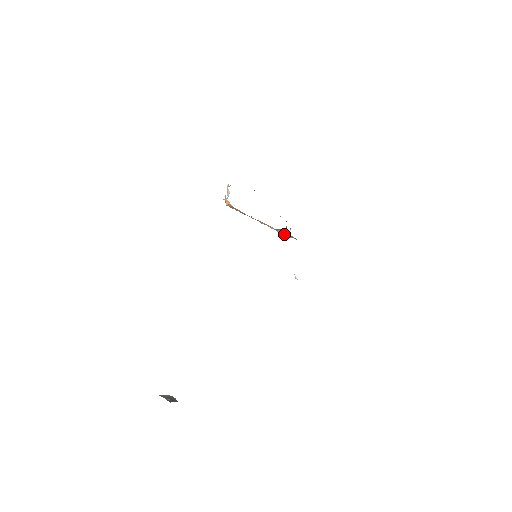
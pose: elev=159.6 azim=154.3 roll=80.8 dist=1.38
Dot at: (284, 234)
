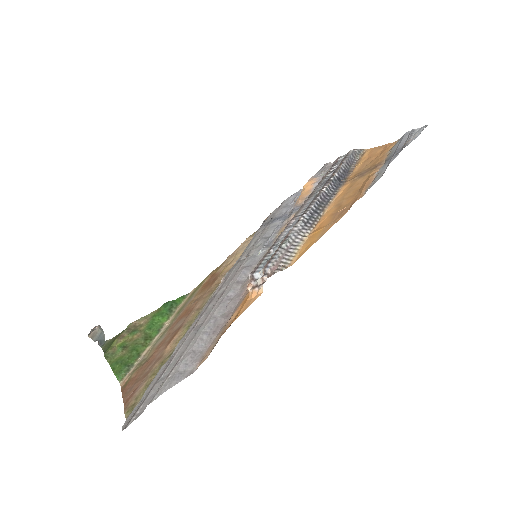
Dot at: (326, 174)
